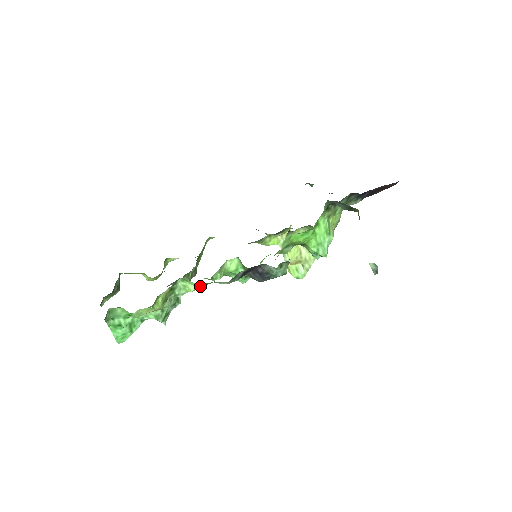
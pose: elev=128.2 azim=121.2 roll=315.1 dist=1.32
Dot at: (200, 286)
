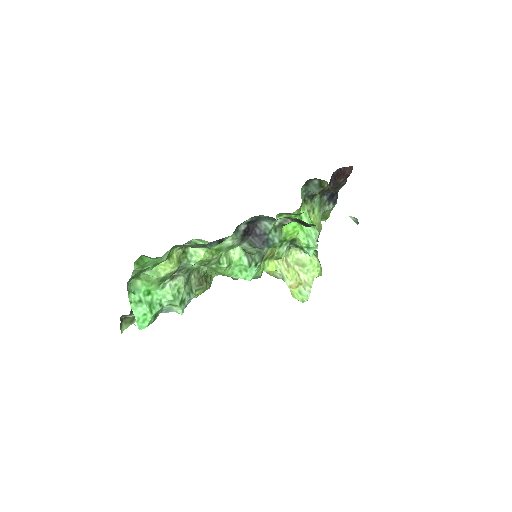
Dot at: (209, 254)
